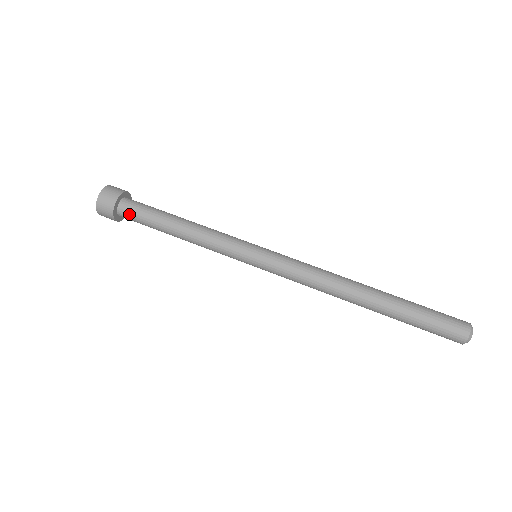
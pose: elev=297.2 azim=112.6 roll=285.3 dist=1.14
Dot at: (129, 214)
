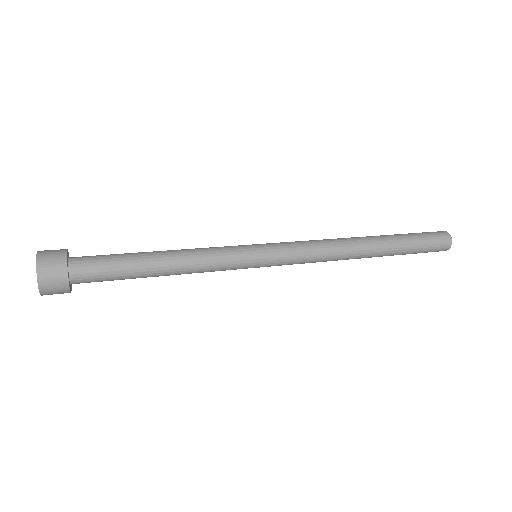
Dot at: (88, 257)
